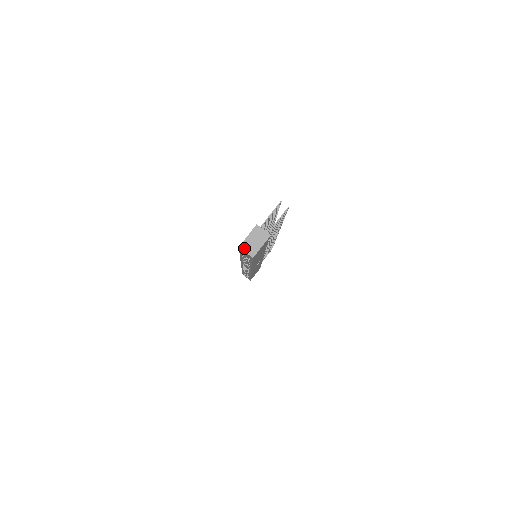
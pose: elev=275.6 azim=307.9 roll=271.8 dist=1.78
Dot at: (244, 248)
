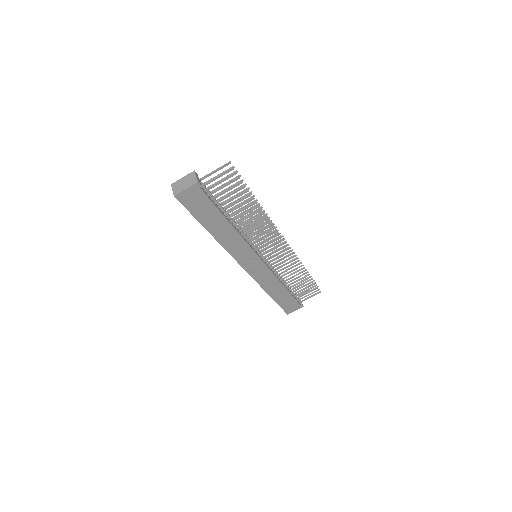
Dot at: (173, 186)
